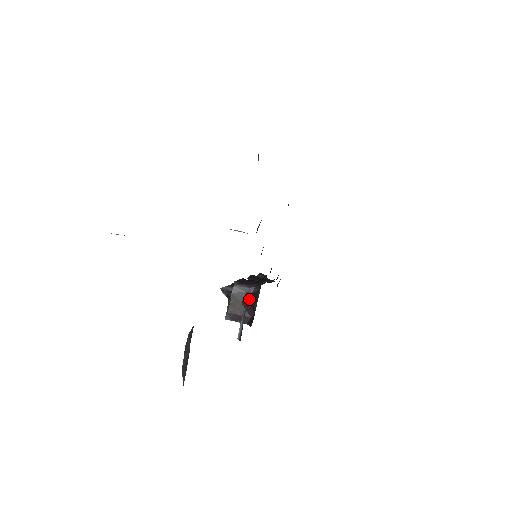
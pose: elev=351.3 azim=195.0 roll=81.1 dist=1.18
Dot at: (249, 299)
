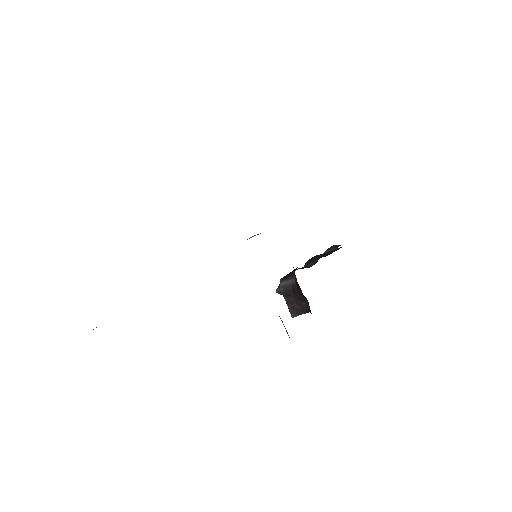
Dot at: (296, 289)
